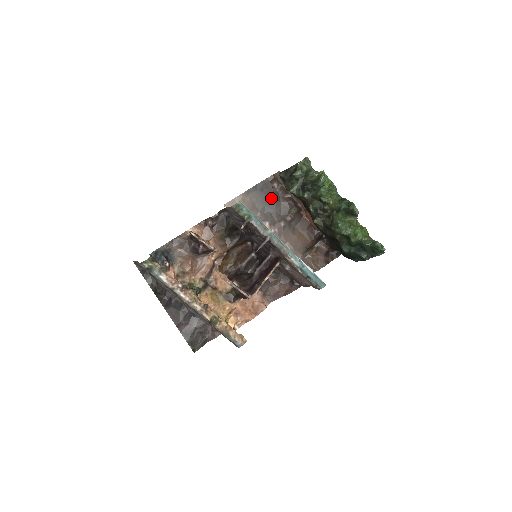
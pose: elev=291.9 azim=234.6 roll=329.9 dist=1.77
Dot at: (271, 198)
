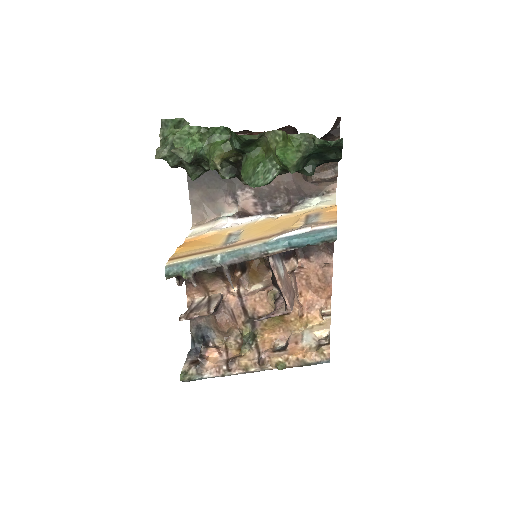
Dot at: occluded
